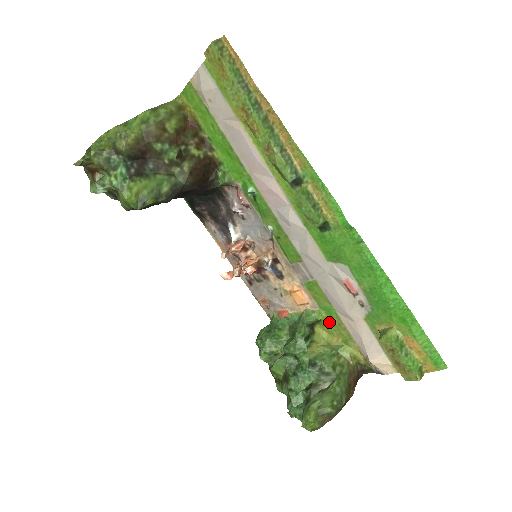
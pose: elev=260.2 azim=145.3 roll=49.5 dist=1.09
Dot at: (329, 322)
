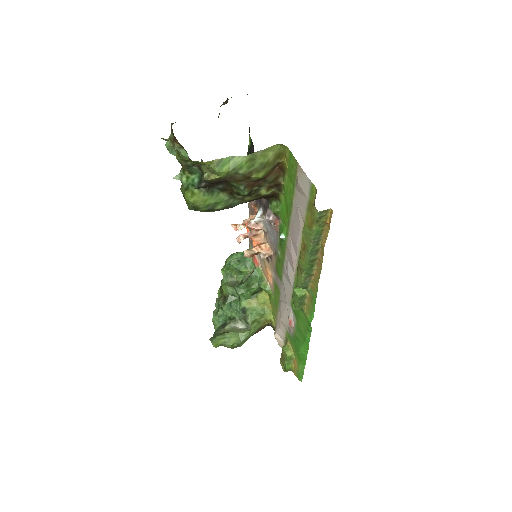
Dot at: (273, 301)
